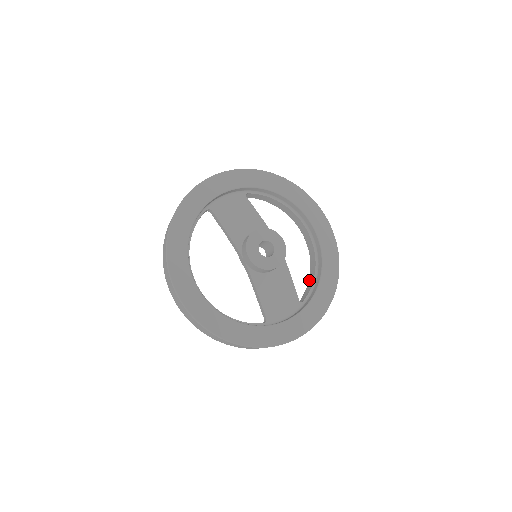
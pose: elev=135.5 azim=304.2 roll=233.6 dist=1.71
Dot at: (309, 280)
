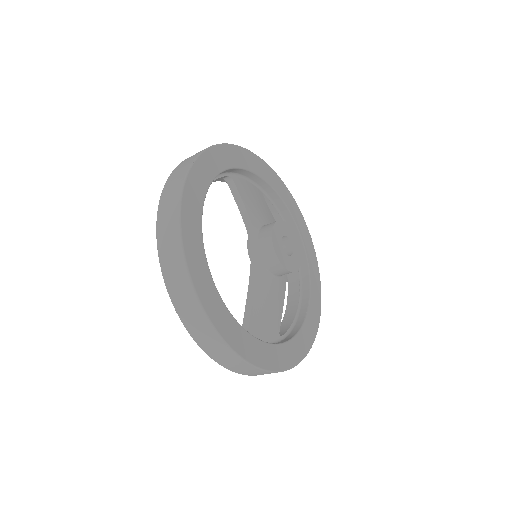
Dot at: (284, 321)
